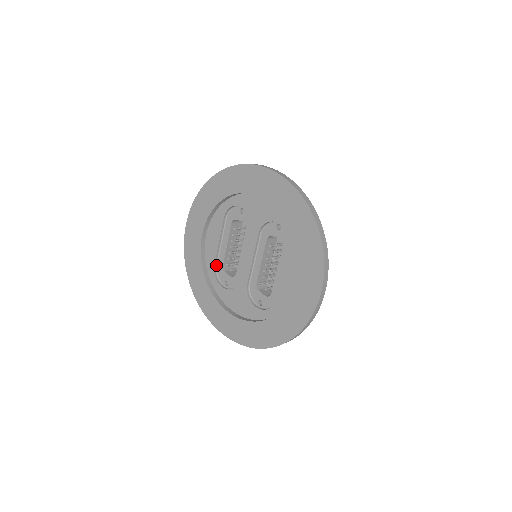
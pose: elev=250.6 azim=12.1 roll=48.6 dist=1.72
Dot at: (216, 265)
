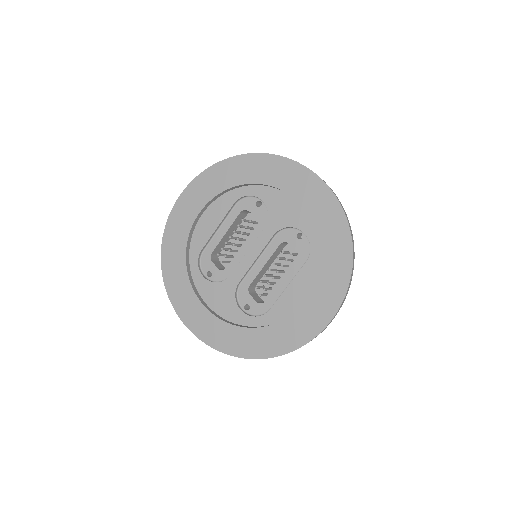
Dot at: (203, 250)
